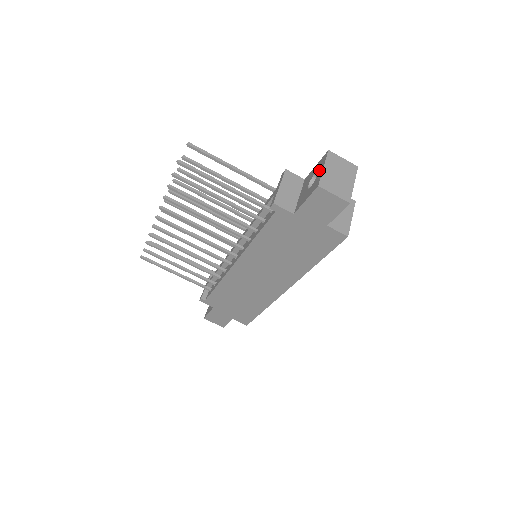
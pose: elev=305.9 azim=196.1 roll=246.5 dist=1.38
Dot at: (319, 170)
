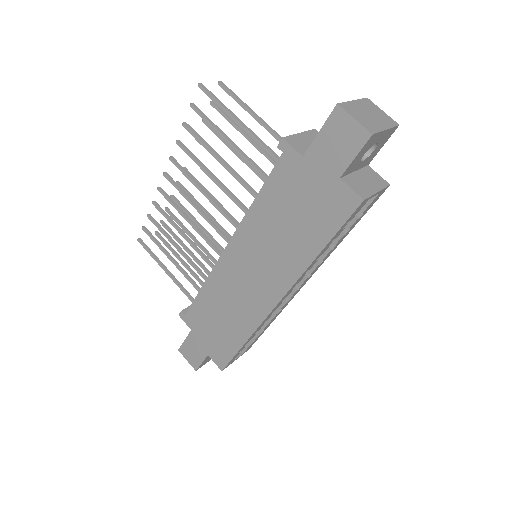
Dot at: occluded
